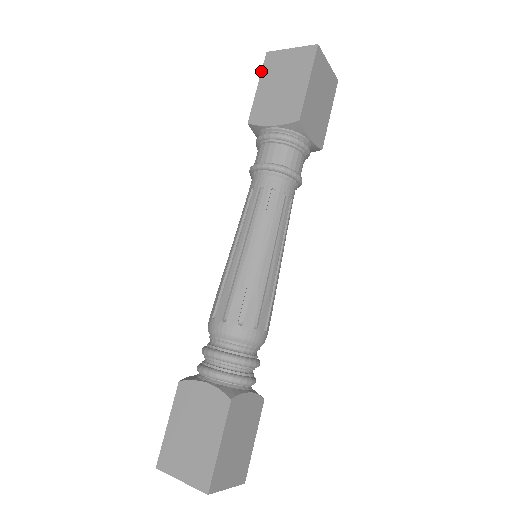
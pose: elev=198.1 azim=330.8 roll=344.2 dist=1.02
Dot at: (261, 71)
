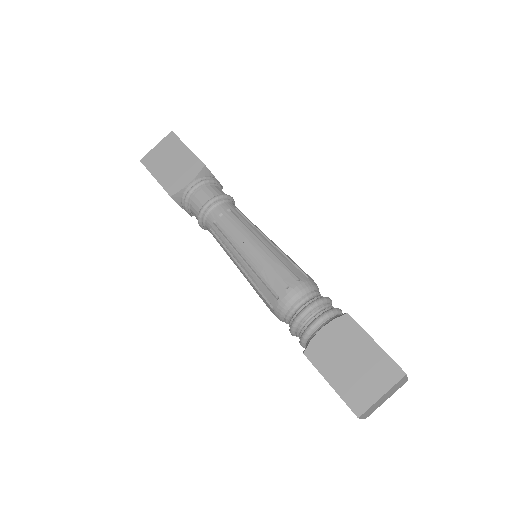
Dot at: occluded
